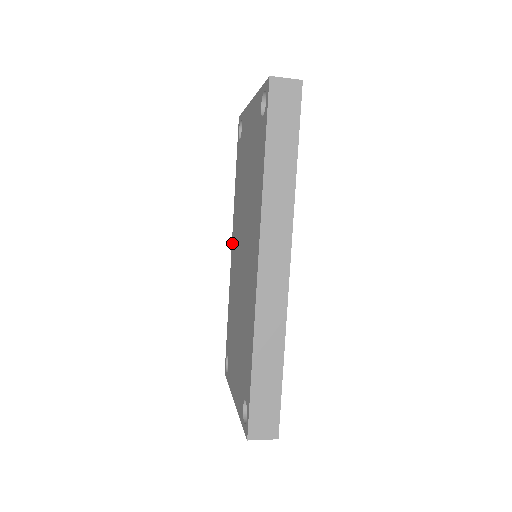
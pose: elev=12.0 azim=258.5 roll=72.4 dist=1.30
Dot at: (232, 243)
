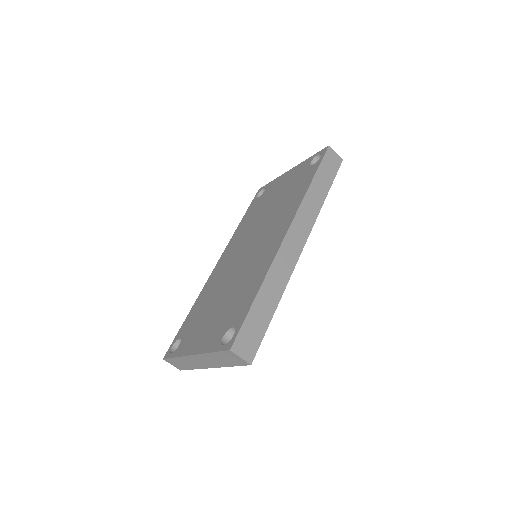
Dot at: (220, 259)
